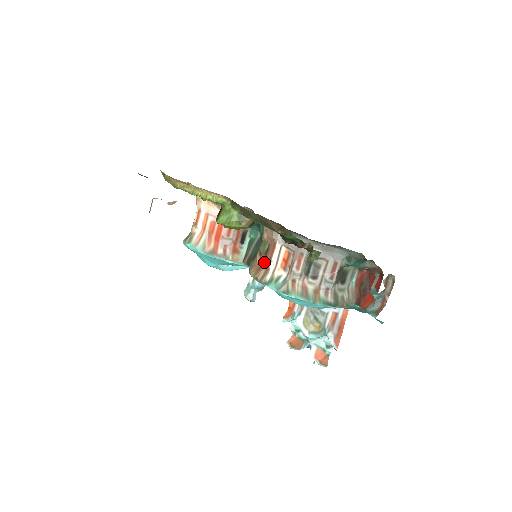
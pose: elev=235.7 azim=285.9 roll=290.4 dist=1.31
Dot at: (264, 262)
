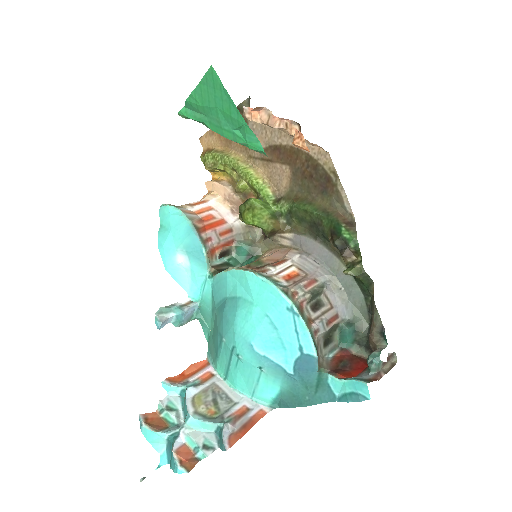
Dot at: occluded
